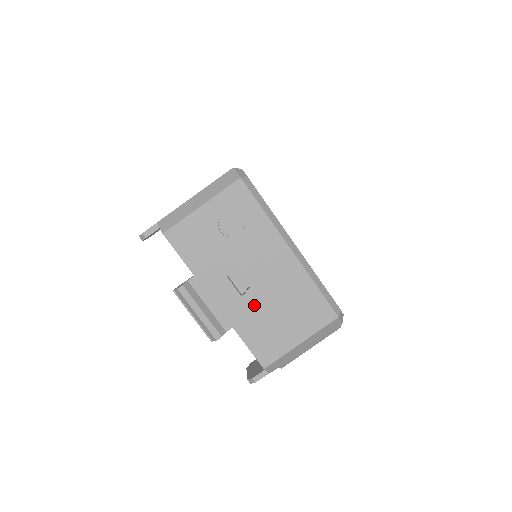
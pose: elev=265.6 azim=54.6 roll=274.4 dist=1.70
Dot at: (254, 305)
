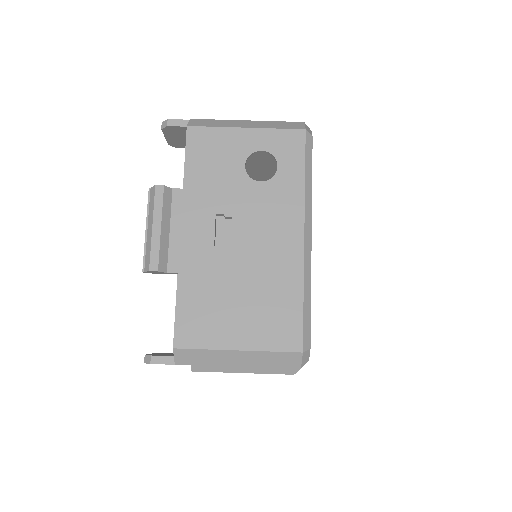
Dot at: (220, 266)
